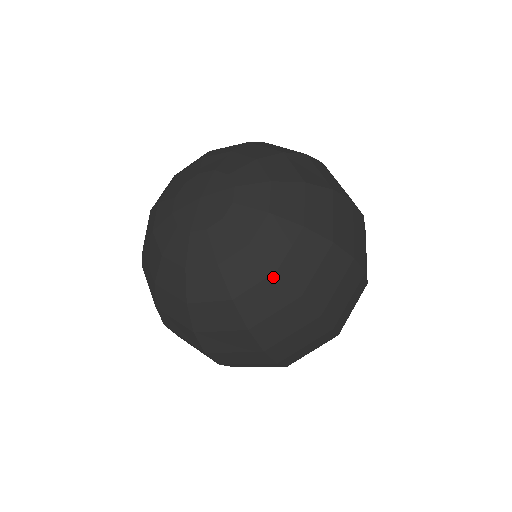
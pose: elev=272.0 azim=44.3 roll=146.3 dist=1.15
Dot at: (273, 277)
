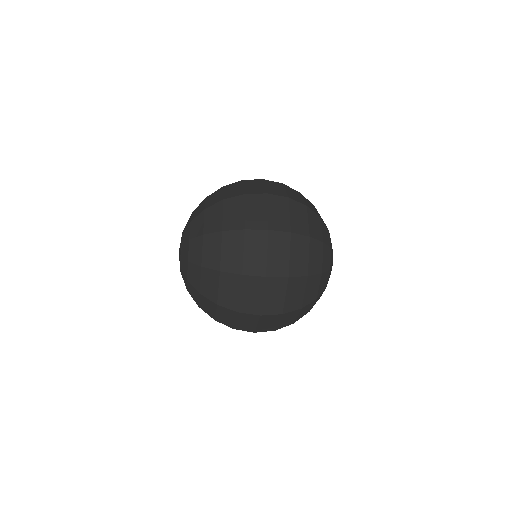
Dot at: (203, 271)
